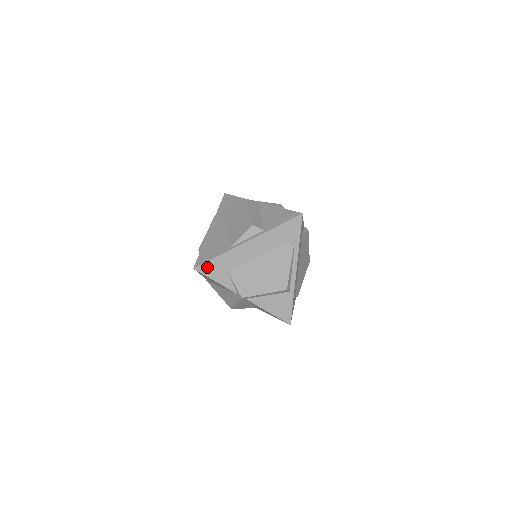
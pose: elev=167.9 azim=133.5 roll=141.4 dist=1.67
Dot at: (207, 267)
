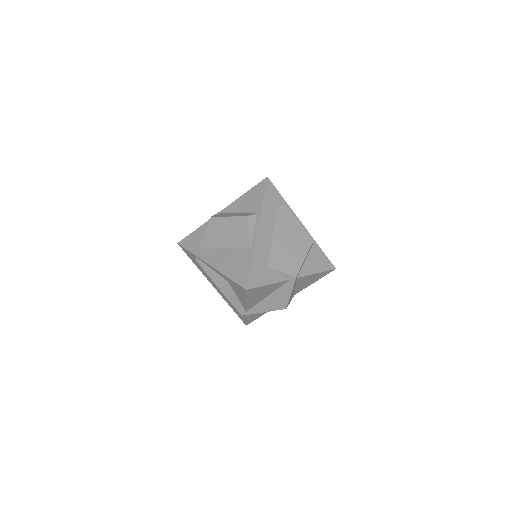
Dot at: (253, 279)
